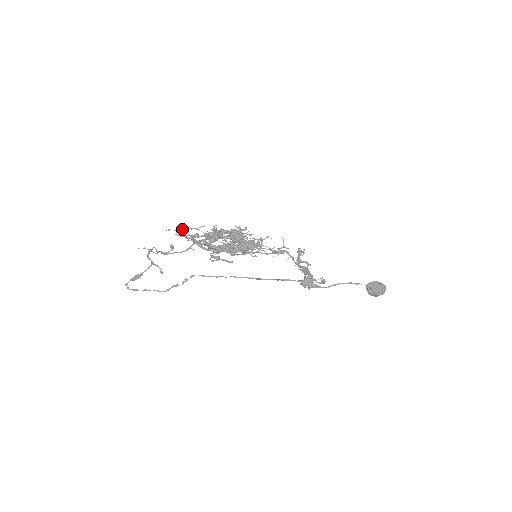
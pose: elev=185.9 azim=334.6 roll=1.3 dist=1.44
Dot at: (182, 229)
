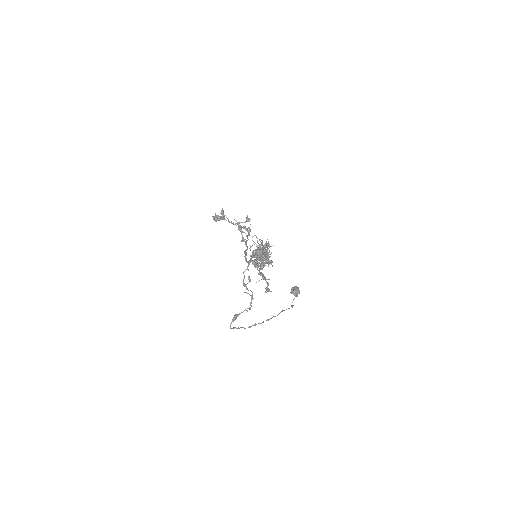
Dot at: occluded
